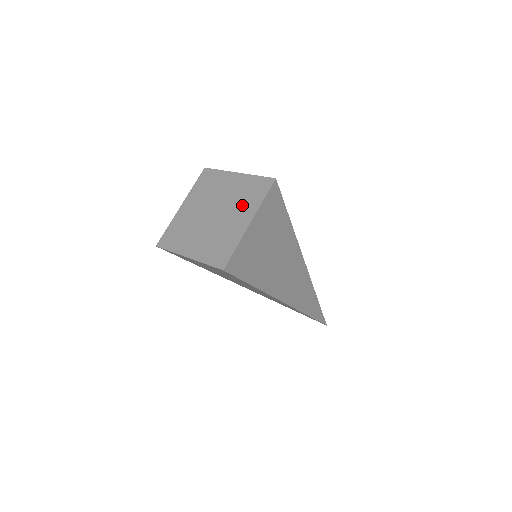
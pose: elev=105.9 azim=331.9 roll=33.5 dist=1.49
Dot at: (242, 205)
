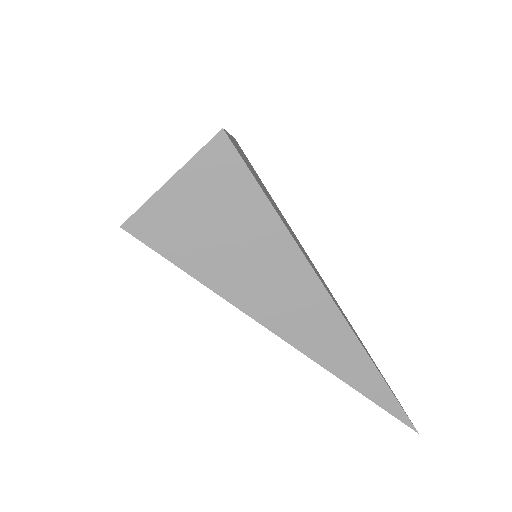
Dot at: occluded
